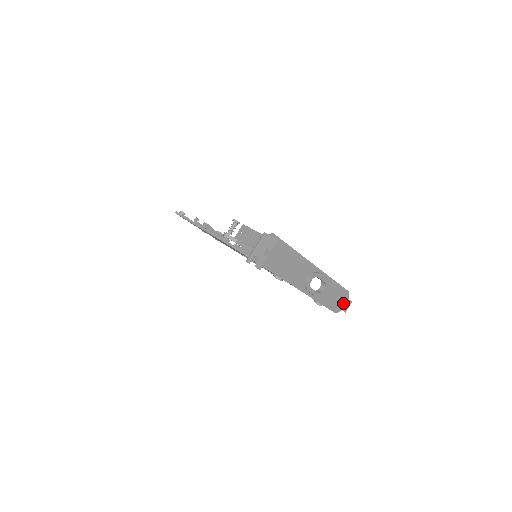
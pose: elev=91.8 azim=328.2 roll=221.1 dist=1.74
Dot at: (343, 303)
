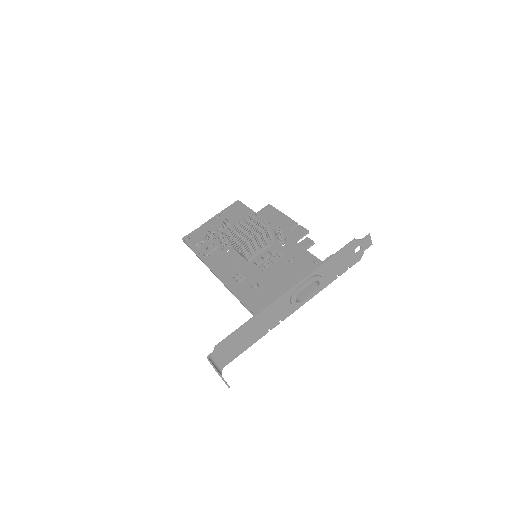
Dot at: (360, 247)
